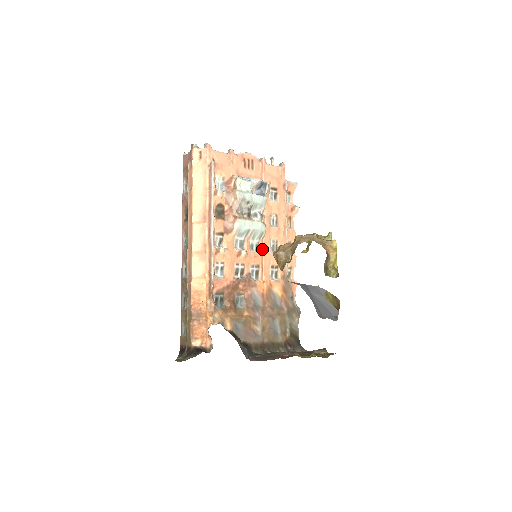
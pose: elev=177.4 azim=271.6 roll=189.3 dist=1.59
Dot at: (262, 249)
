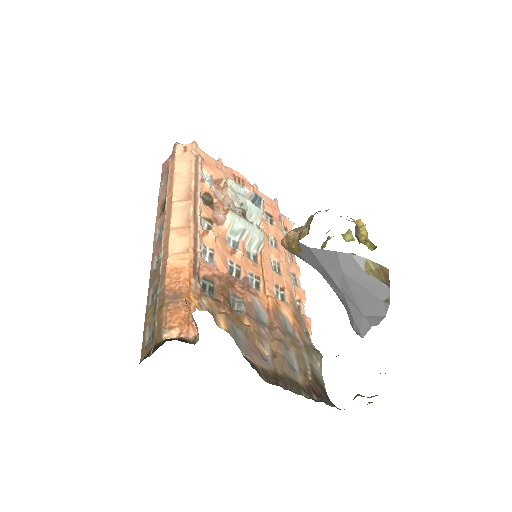
Dot at: (261, 261)
